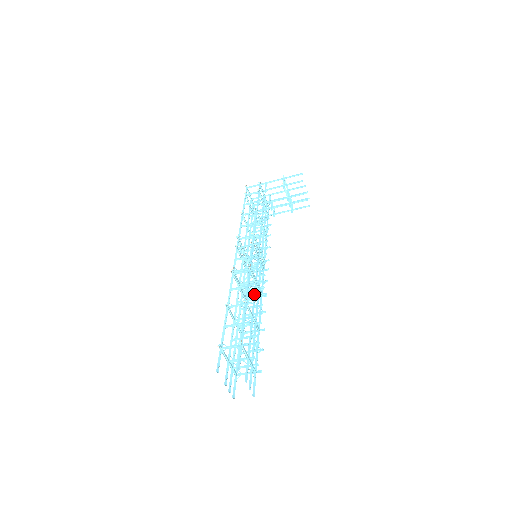
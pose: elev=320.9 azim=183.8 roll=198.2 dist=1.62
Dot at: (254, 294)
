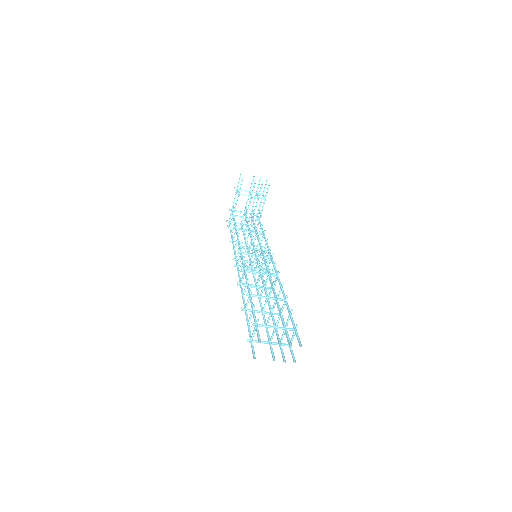
Dot at: (262, 282)
